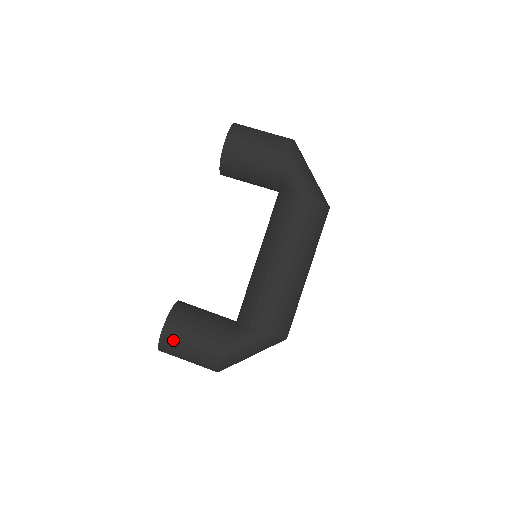
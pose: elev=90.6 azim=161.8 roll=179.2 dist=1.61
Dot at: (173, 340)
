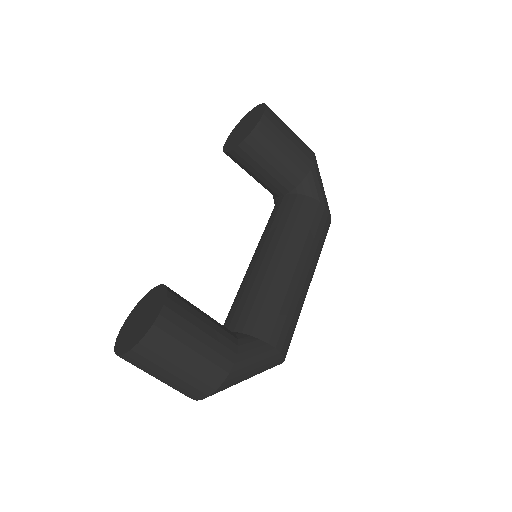
Dot at: (170, 335)
